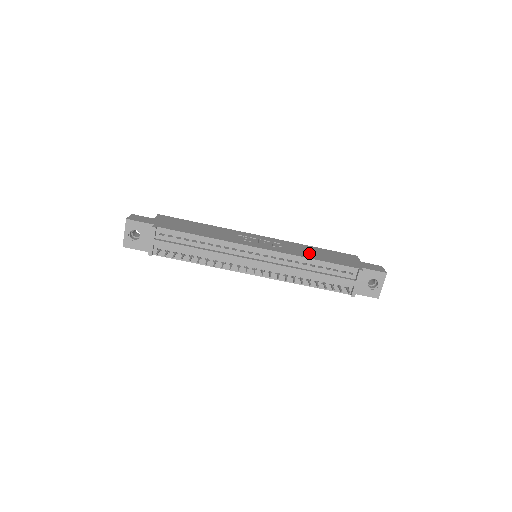
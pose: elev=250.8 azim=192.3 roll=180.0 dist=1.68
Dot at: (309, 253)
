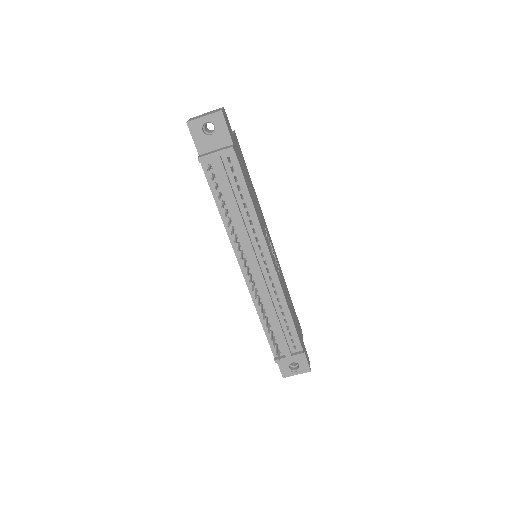
Dot at: occluded
